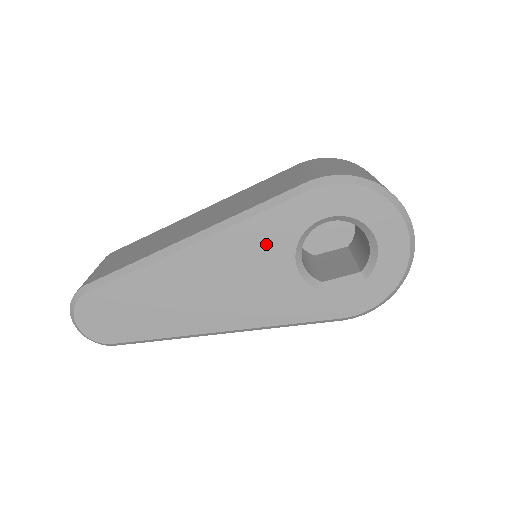
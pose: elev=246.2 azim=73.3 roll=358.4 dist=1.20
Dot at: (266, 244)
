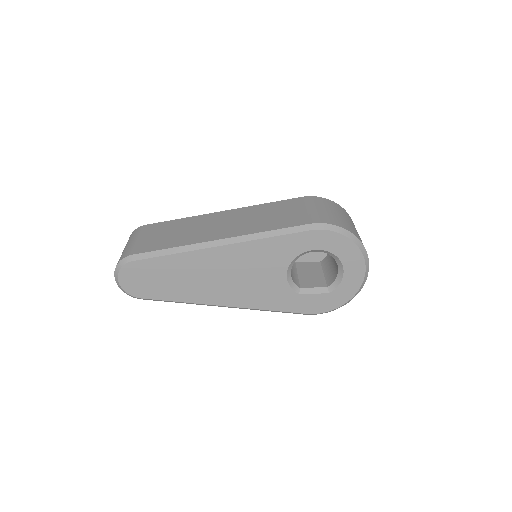
Dot at: (271, 257)
